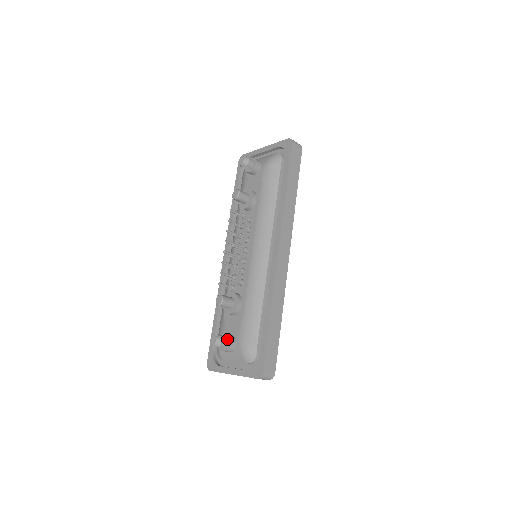
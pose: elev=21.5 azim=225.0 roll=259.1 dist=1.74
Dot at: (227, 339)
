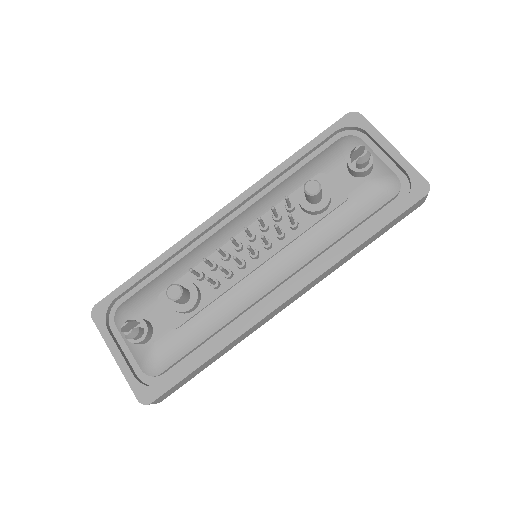
Dot at: (143, 334)
